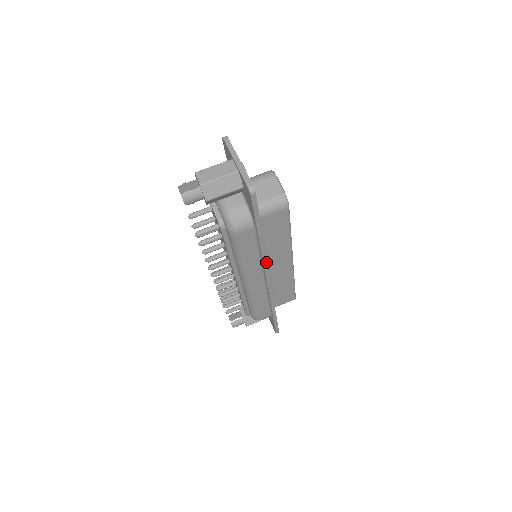
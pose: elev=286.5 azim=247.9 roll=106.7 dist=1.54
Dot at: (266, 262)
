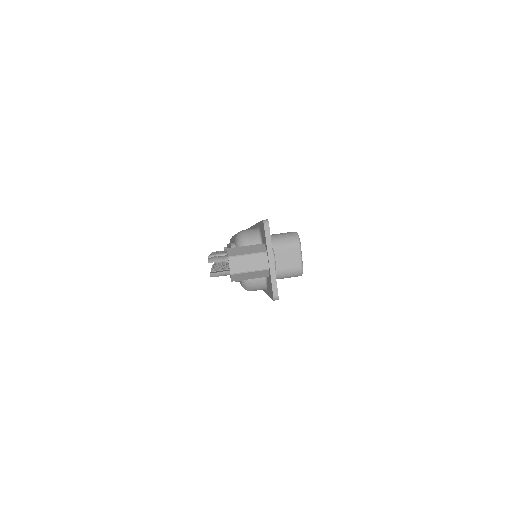
Dot at: occluded
